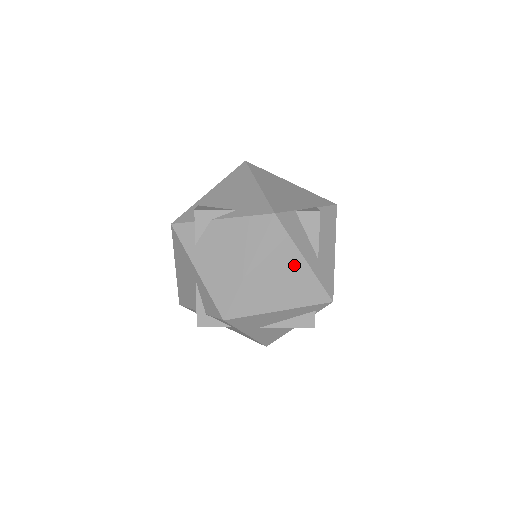
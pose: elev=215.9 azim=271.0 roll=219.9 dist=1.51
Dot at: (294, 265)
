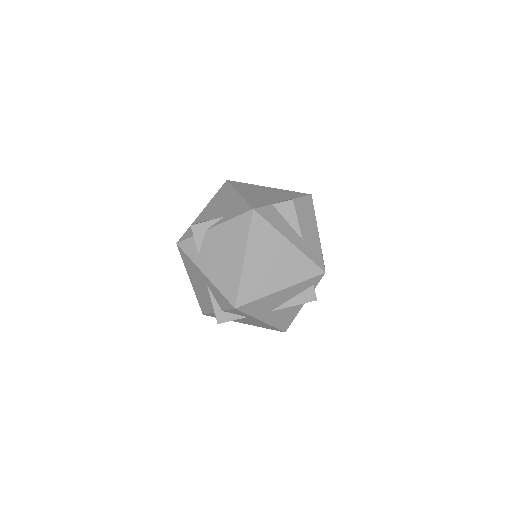
Dot at: (282, 248)
